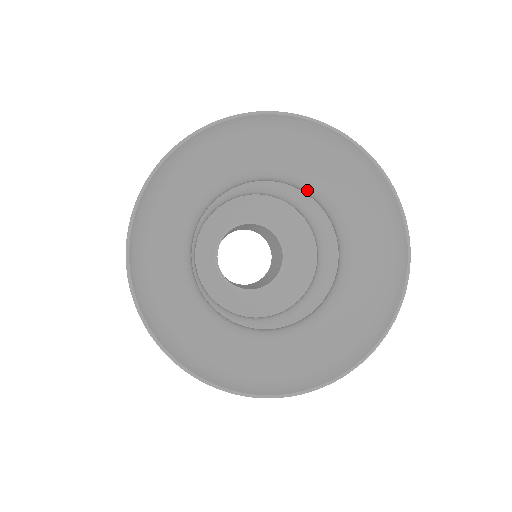
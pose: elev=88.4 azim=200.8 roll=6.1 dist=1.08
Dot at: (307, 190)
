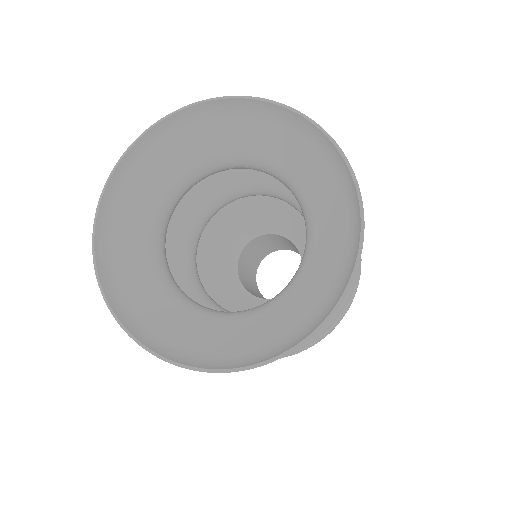
Dot at: (273, 173)
